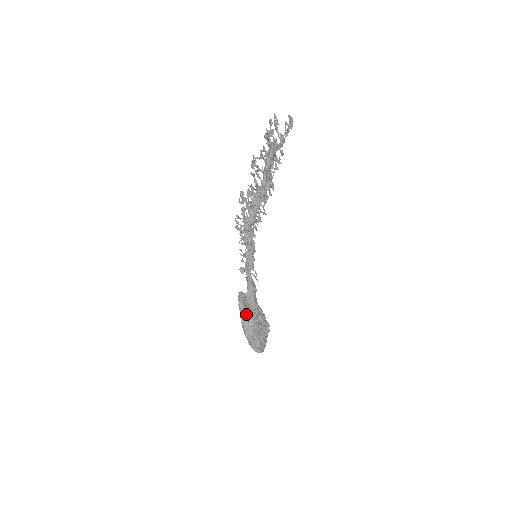
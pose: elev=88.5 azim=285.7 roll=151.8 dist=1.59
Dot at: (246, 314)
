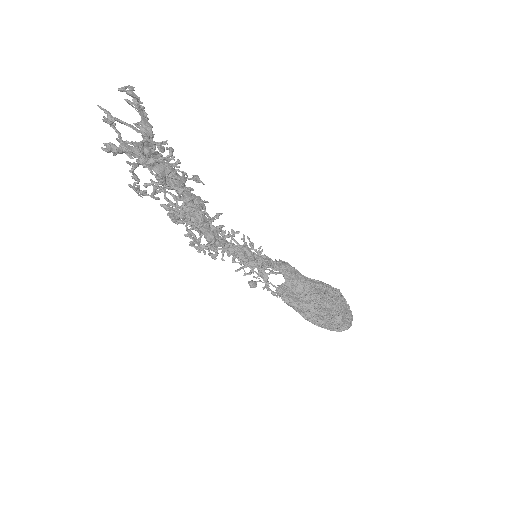
Dot at: (301, 307)
